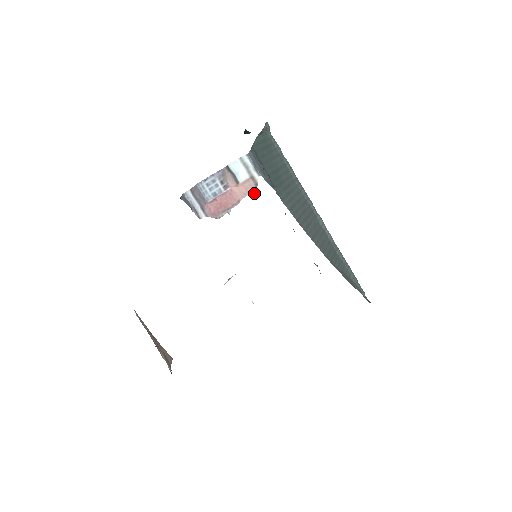
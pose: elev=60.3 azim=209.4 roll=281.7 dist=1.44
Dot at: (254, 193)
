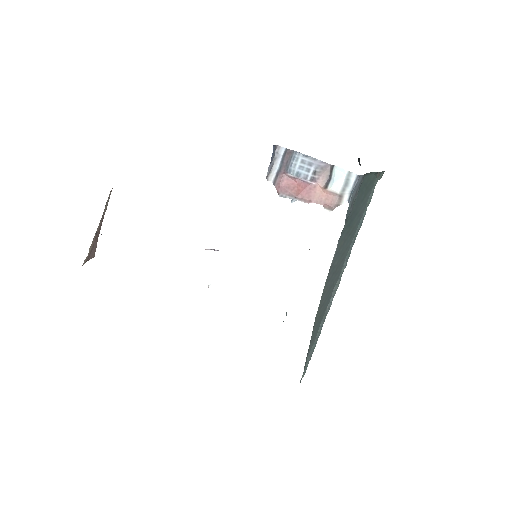
Dot at: (328, 209)
